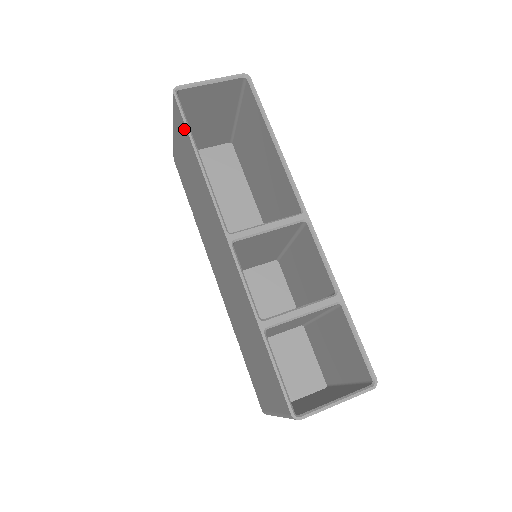
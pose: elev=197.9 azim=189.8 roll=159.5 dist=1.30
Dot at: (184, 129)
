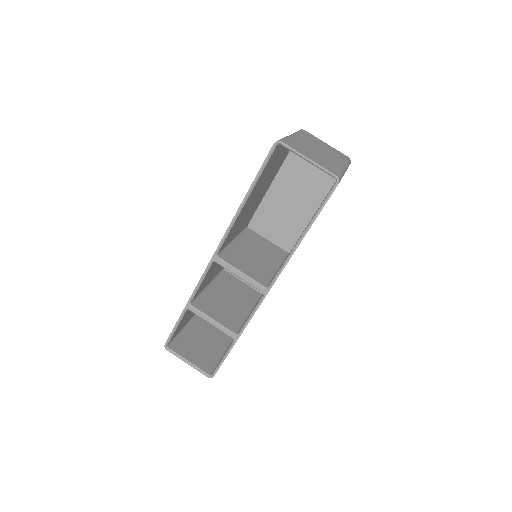
Dot at: occluded
